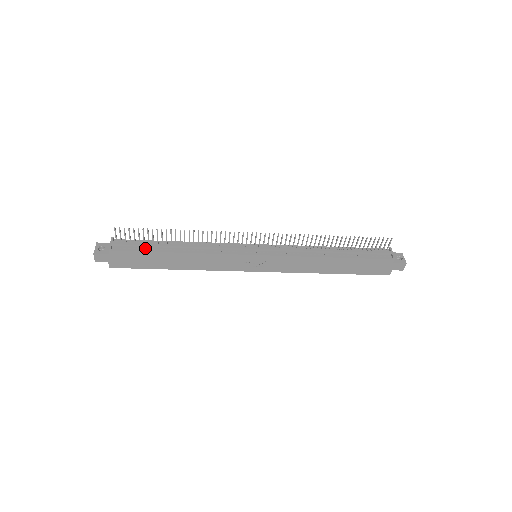
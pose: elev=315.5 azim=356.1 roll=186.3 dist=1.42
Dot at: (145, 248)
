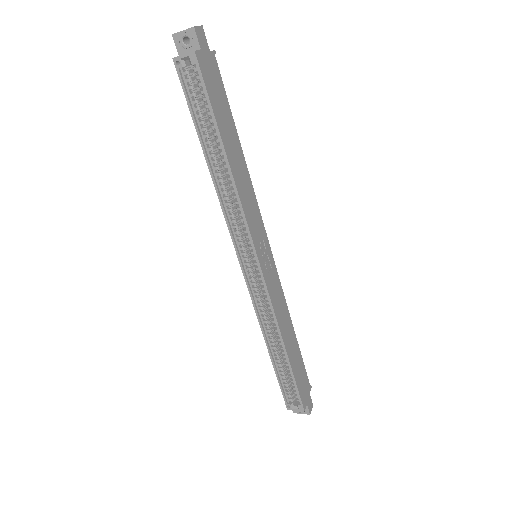
Dot at: occluded
